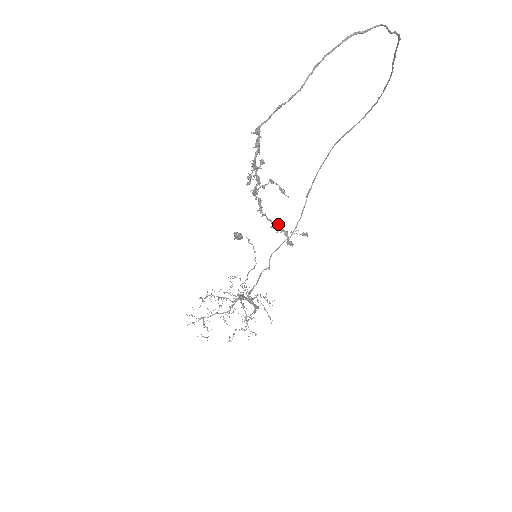
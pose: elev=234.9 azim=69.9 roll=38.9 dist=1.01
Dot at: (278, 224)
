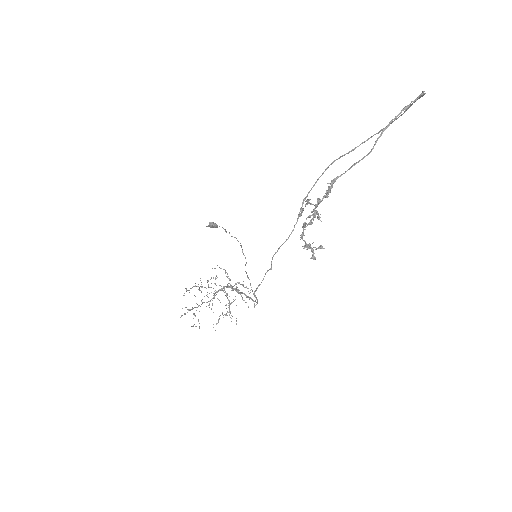
Dot at: (309, 243)
